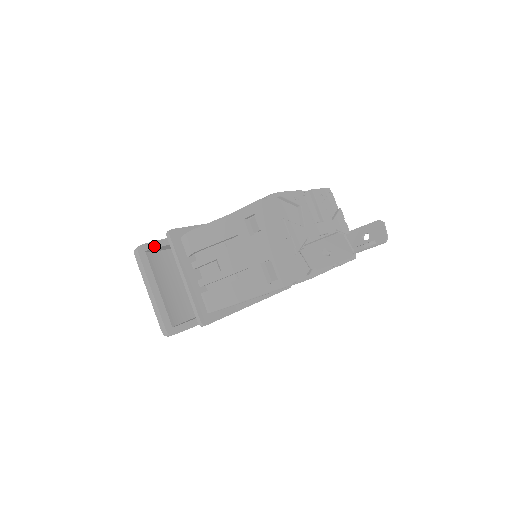
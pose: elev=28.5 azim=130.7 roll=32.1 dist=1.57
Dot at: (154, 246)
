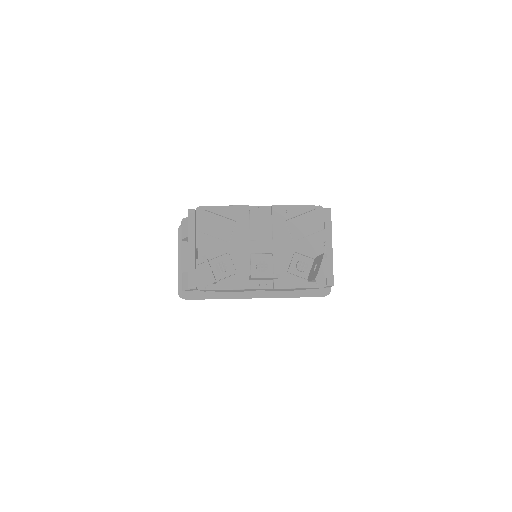
Dot at: occluded
